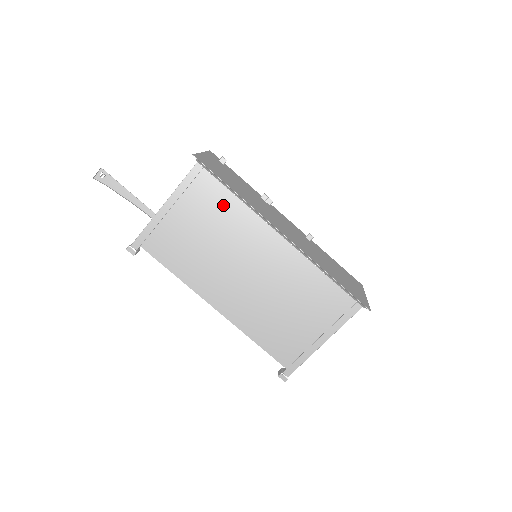
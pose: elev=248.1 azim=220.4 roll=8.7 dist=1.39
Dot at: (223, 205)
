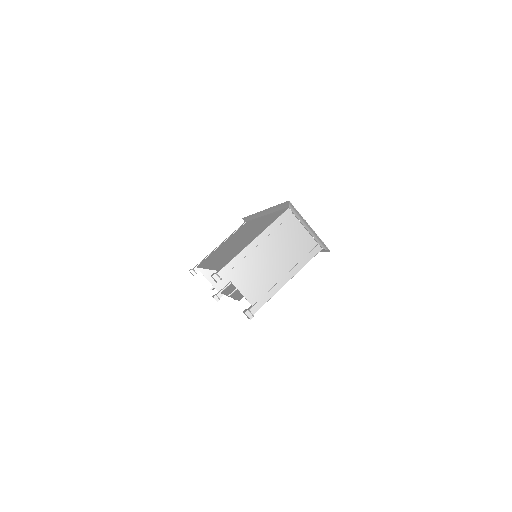
Dot at: (244, 227)
